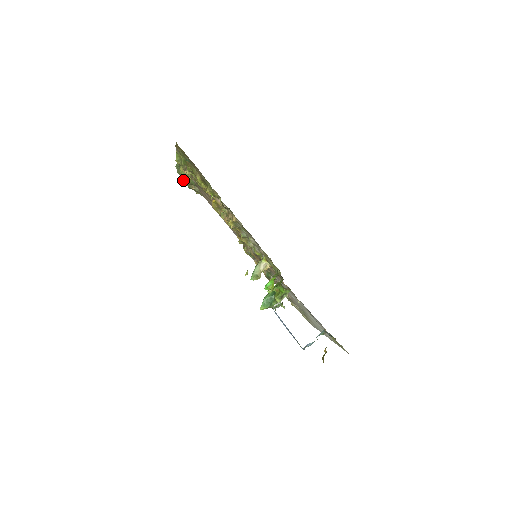
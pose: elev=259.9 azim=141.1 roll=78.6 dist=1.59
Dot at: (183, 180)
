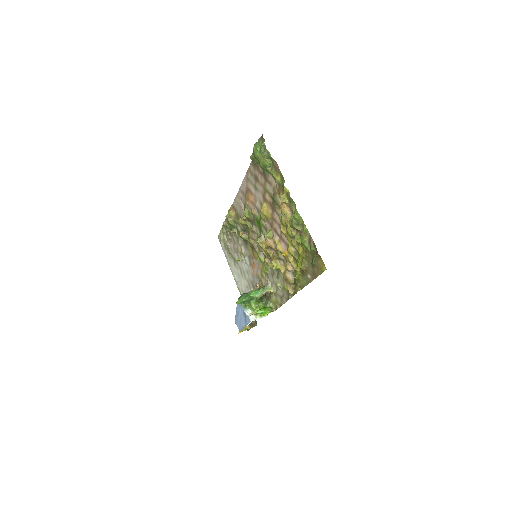
Dot at: (258, 159)
